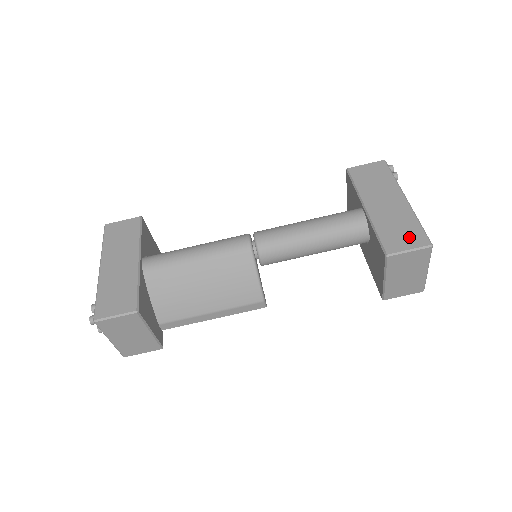
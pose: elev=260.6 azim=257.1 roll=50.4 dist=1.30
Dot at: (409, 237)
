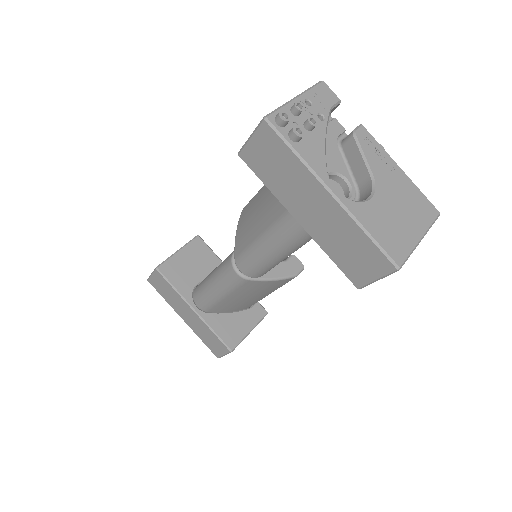
Dot at: (367, 262)
